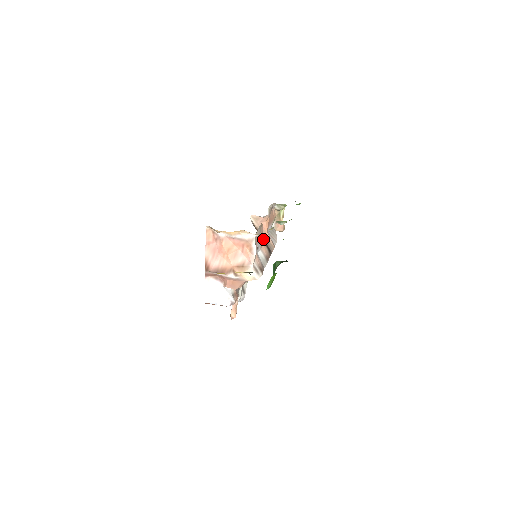
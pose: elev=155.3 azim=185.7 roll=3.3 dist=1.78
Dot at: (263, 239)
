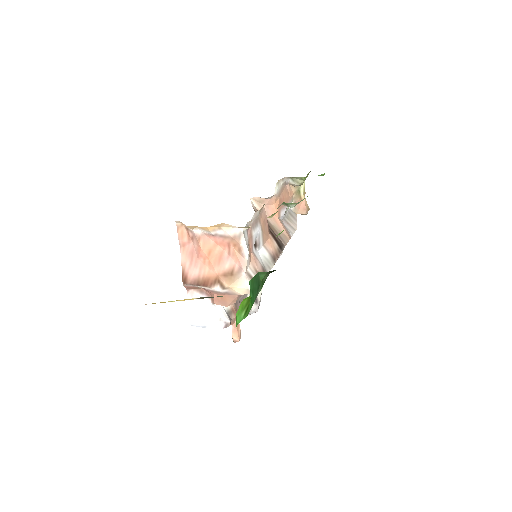
Dot at: (268, 230)
